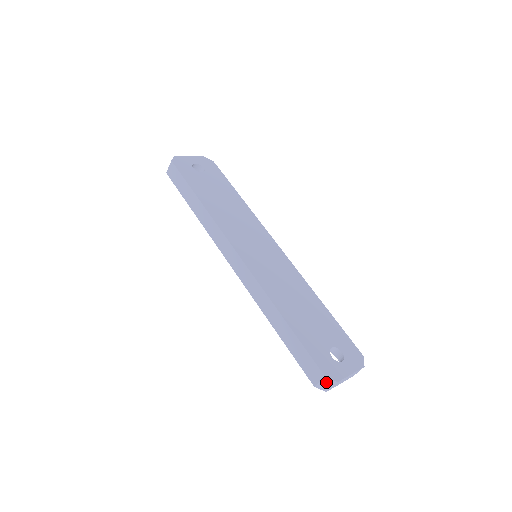
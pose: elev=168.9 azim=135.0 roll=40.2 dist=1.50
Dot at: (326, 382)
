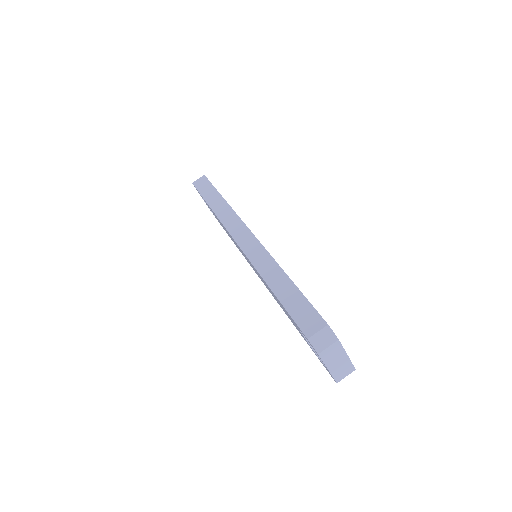
Dot at: (325, 335)
